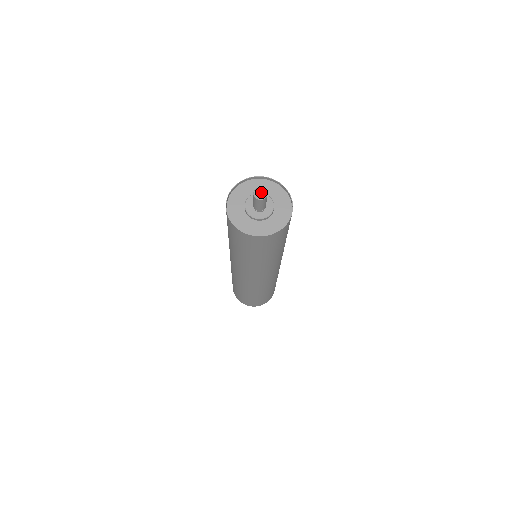
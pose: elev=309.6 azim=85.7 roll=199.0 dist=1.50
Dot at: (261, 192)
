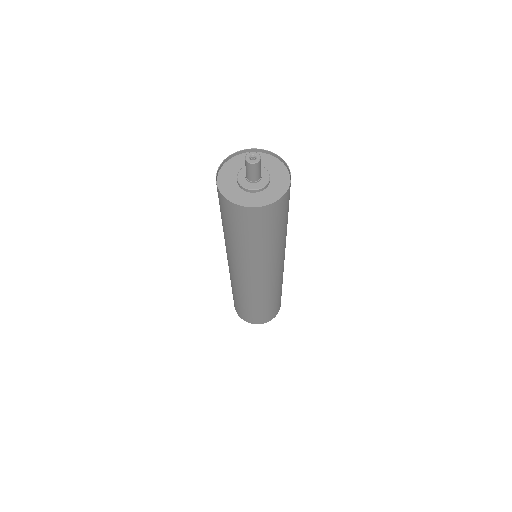
Dot at: (254, 157)
